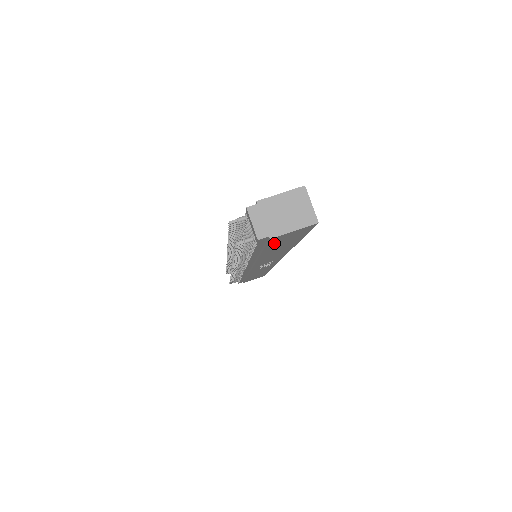
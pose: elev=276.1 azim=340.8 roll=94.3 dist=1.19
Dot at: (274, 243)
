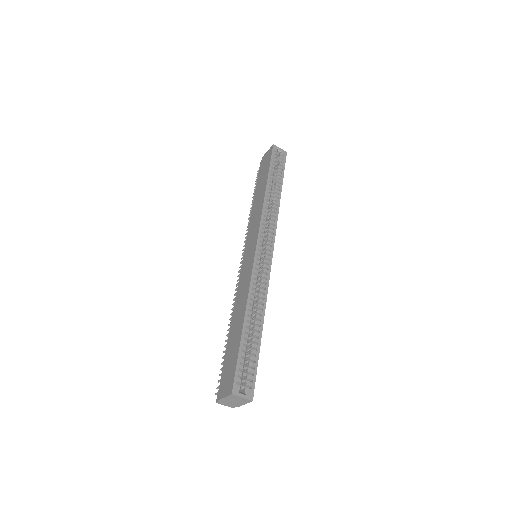
Dot at: occluded
